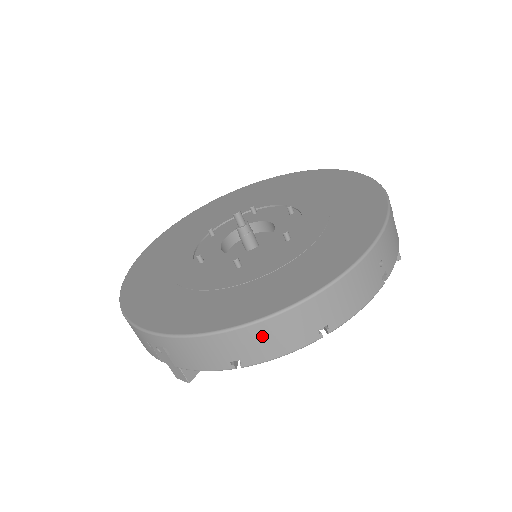
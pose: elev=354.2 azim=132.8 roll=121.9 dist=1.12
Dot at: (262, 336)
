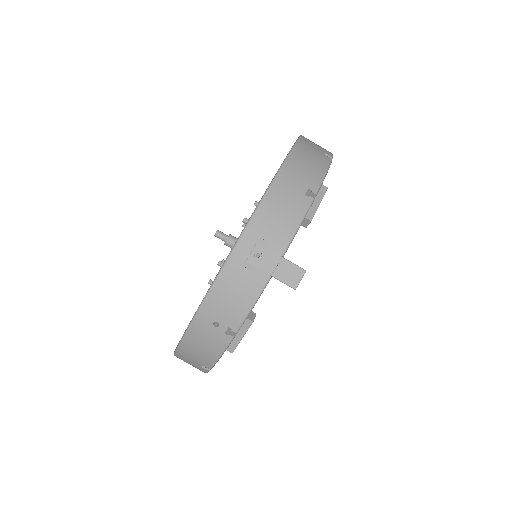
Dot at: occluded
